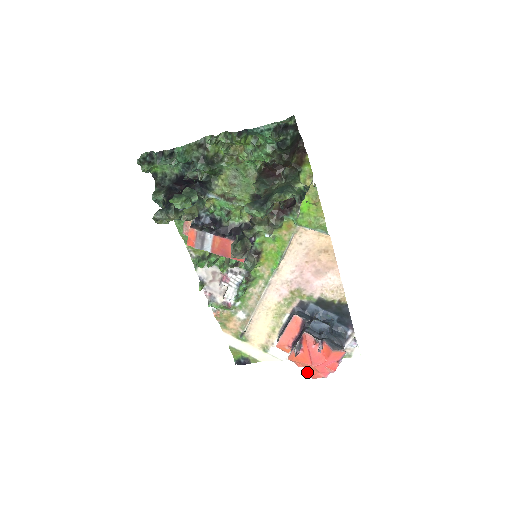
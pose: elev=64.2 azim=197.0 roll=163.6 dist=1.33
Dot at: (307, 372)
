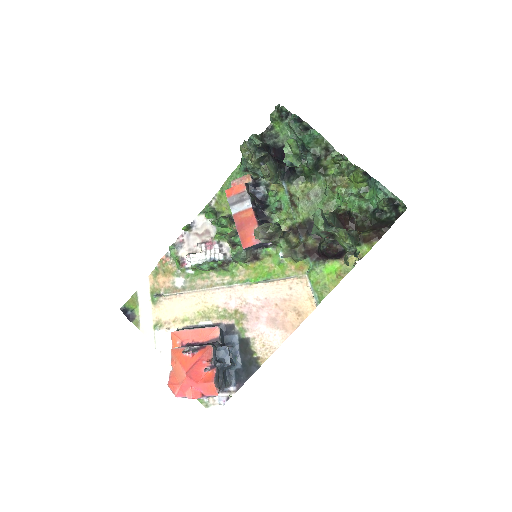
Dot at: (170, 375)
